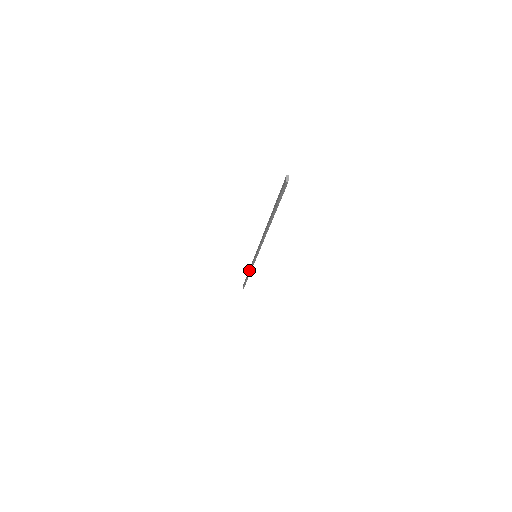
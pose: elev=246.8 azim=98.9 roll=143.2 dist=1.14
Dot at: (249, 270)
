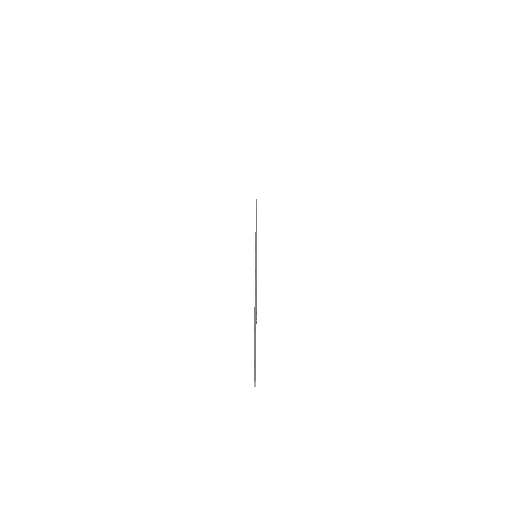
Dot at: occluded
